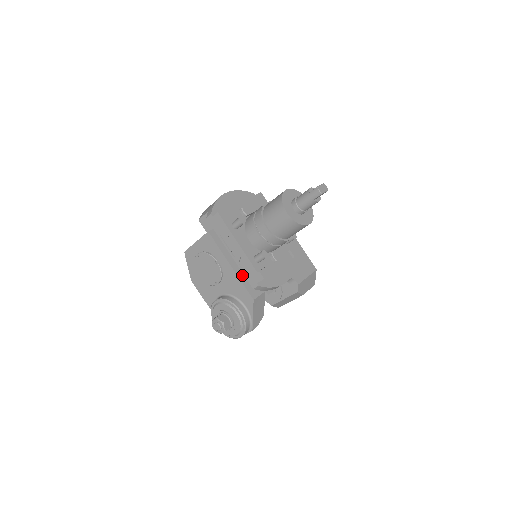
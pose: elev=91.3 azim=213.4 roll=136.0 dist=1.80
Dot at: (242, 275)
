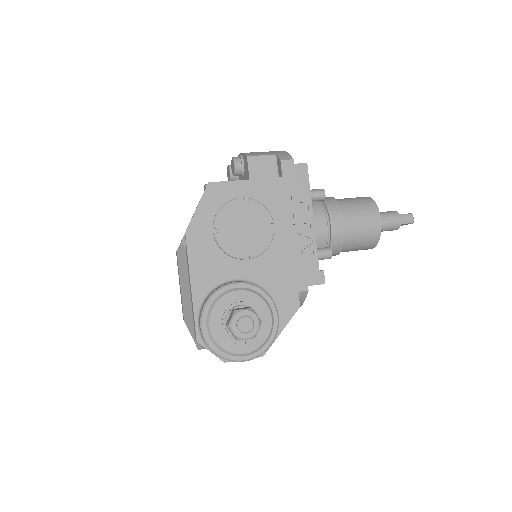
Dot at: occluded
